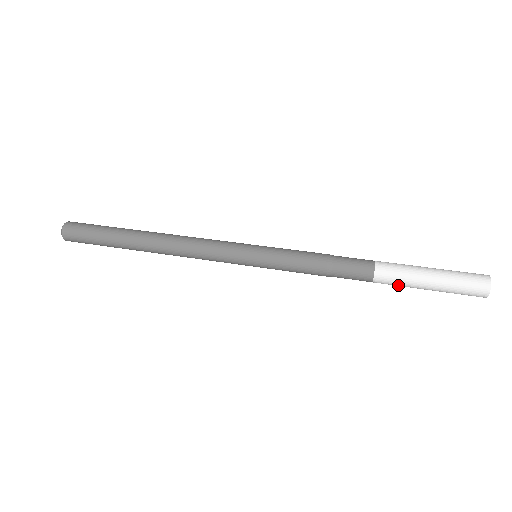
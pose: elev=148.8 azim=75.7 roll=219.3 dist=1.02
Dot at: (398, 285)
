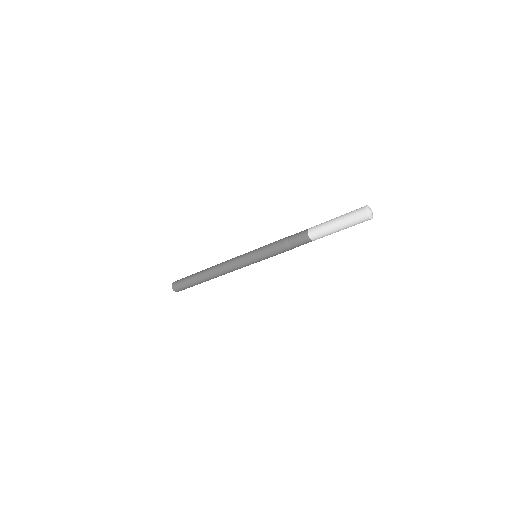
Dot at: (324, 235)
